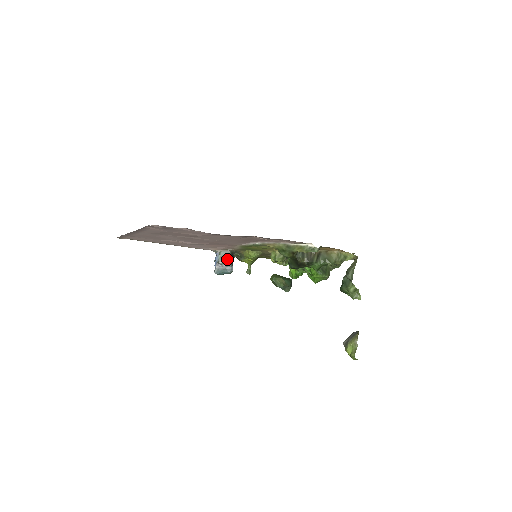
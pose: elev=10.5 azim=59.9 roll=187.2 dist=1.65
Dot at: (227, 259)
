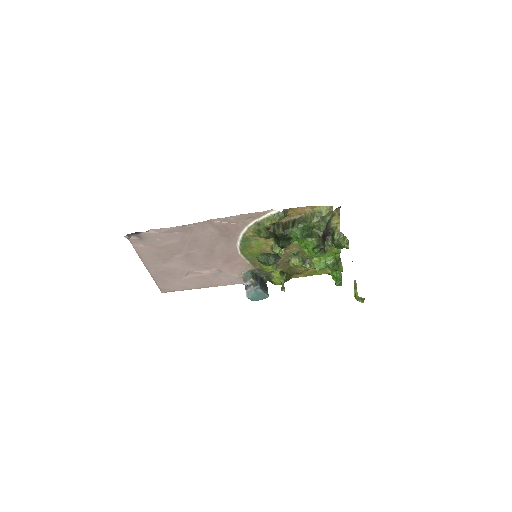
Dot at: (248, 278)
